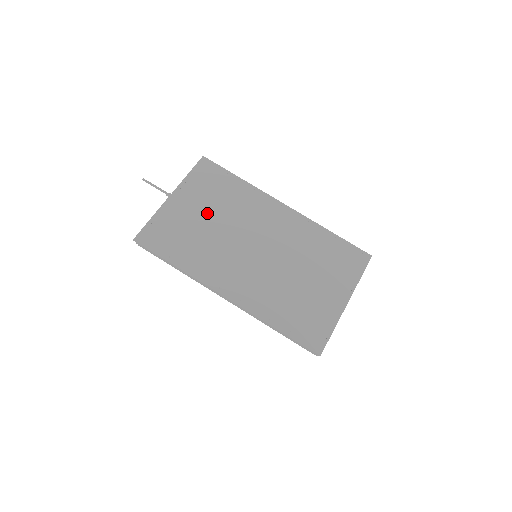
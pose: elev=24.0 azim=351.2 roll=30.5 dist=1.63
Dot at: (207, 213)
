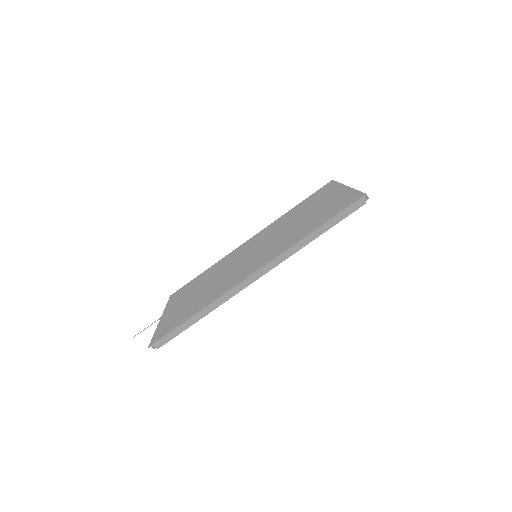
Dot at: (197, 291)
